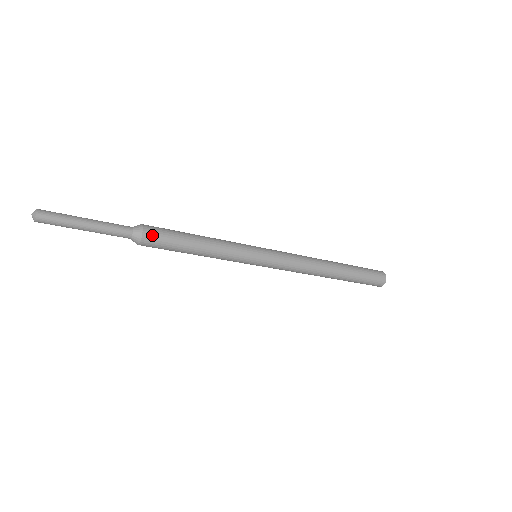
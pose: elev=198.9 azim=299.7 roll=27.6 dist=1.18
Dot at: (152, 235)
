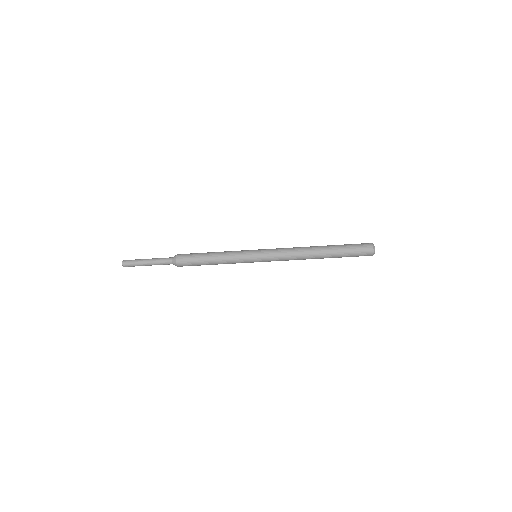
Dot at: (182, 261)
